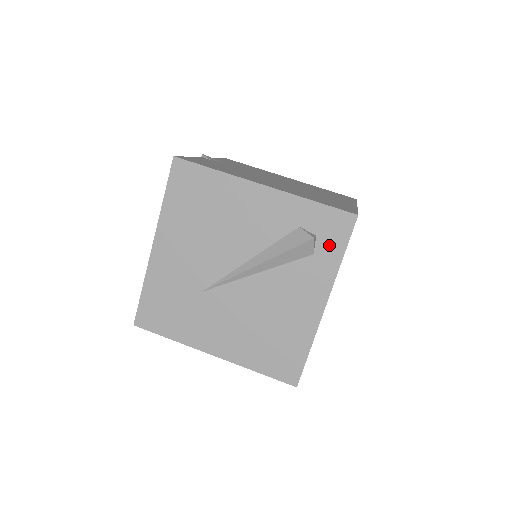
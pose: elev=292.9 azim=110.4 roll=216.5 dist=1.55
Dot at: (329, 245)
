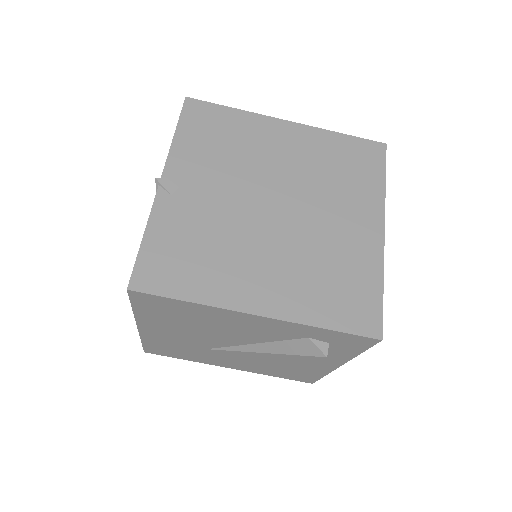
Dot at: (345, 348)
